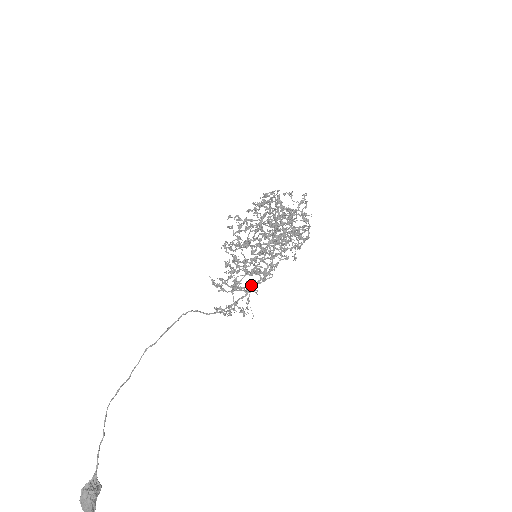
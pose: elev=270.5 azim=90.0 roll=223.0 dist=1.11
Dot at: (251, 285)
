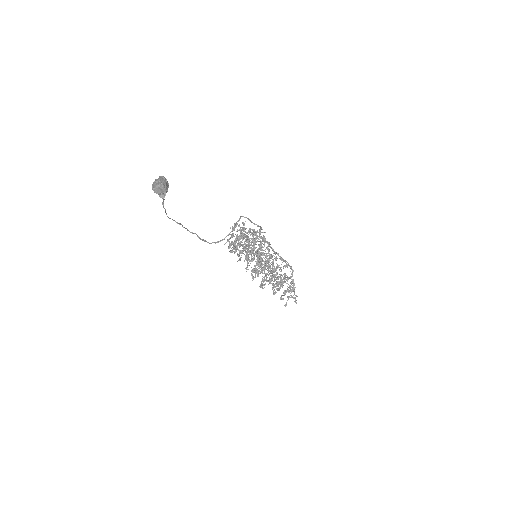
Dot at: (250, 221)
